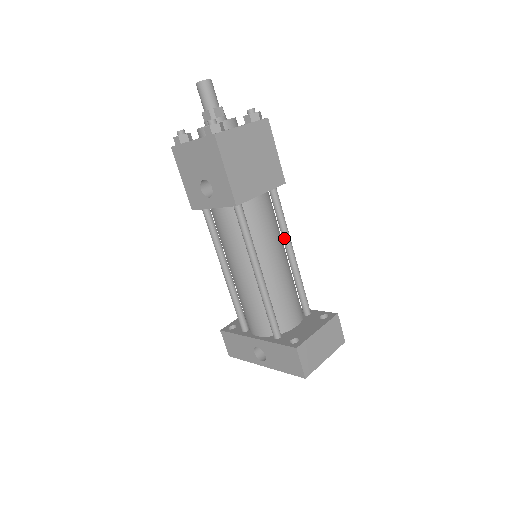
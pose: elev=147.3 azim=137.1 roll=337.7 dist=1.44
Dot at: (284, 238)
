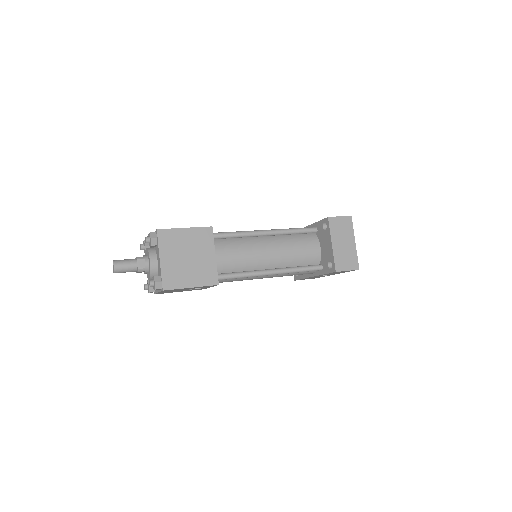
Dot at: (253, 237)
